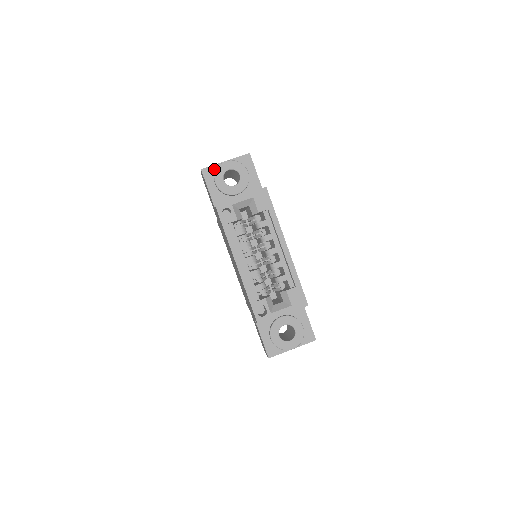
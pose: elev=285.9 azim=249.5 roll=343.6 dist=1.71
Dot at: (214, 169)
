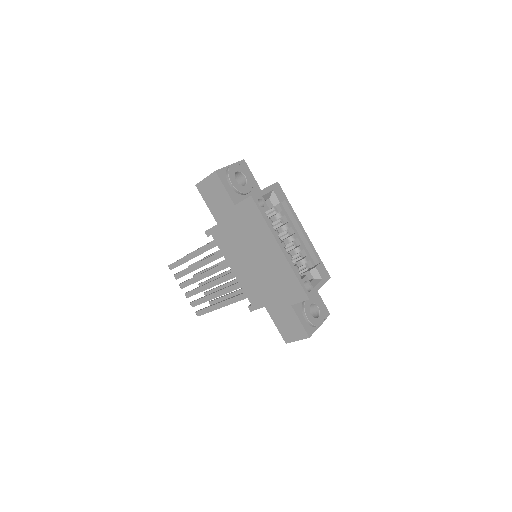
Dot at: (224, 171)
